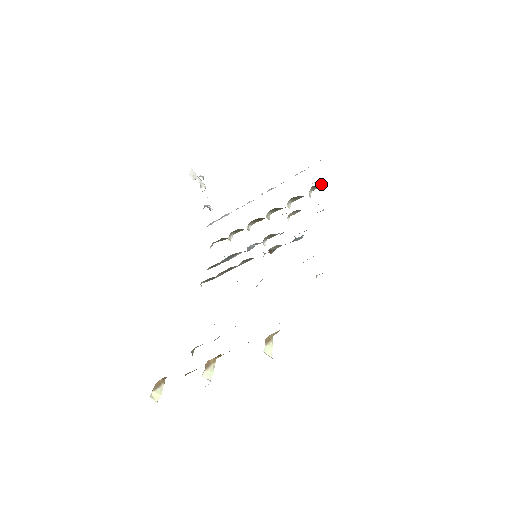
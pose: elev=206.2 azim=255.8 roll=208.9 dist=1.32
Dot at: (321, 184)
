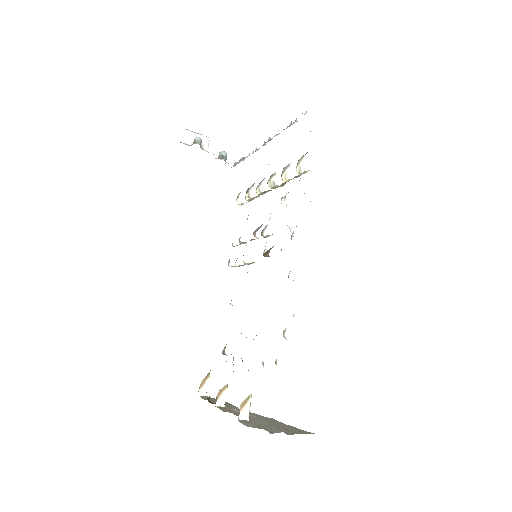
Dot at: occluded
